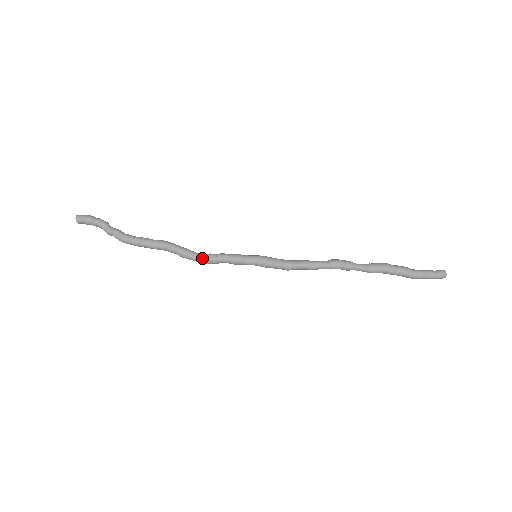
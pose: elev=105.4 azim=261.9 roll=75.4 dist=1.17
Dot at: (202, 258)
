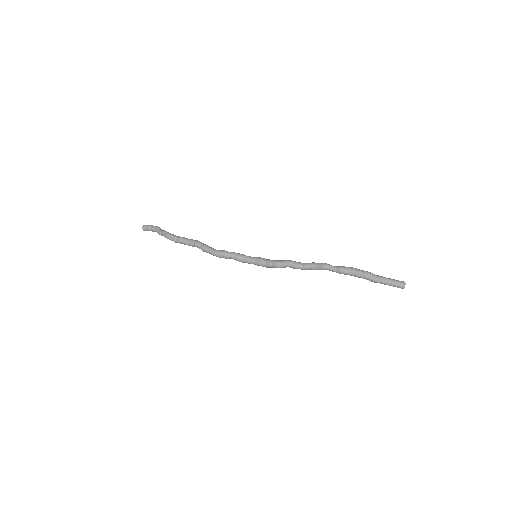
Dot at: (217, 250)
